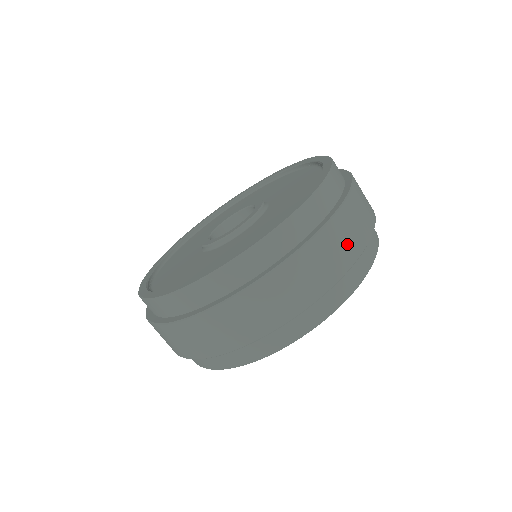
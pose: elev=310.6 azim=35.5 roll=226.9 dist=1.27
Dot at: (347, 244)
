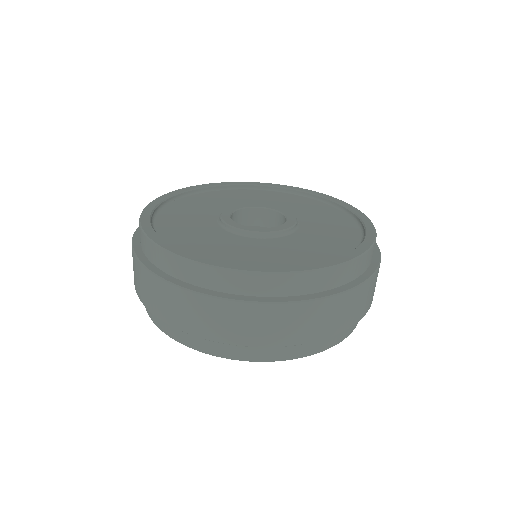
Dot at: occluded
